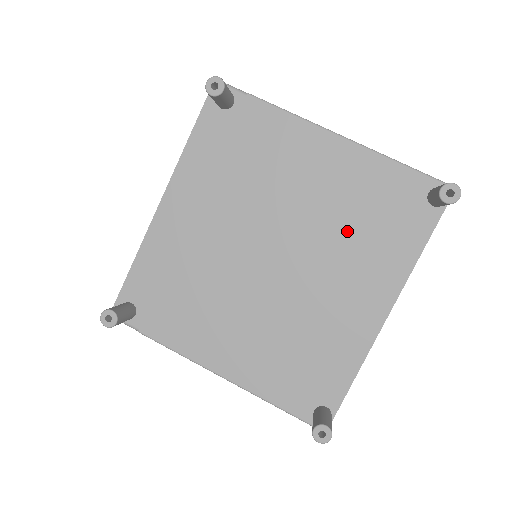
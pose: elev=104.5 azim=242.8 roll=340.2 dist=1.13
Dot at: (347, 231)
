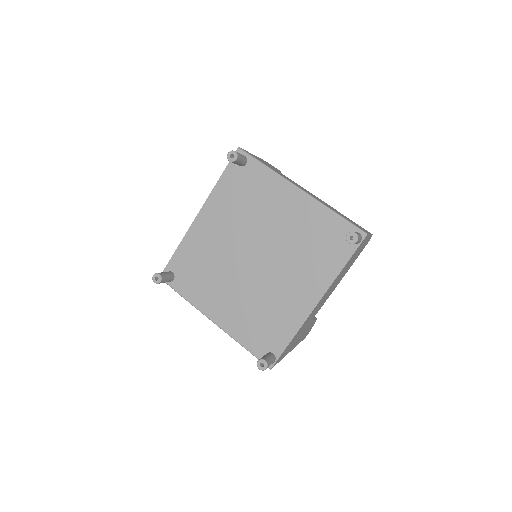
Dot at: (300, 250)
